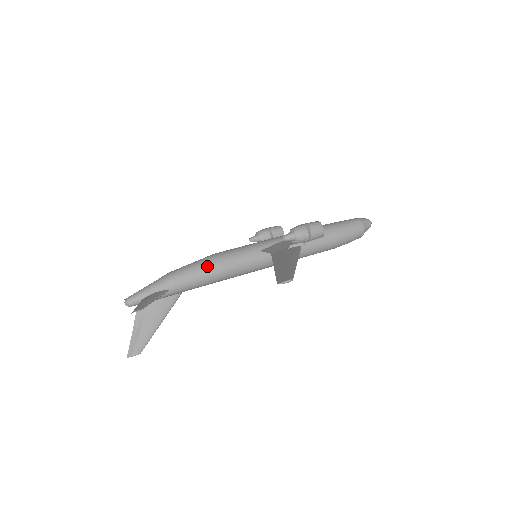
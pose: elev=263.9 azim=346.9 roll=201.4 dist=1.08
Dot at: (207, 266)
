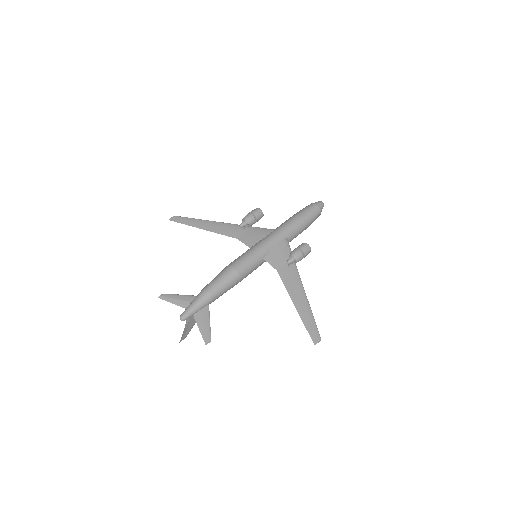
Dot at: (233, 282)
